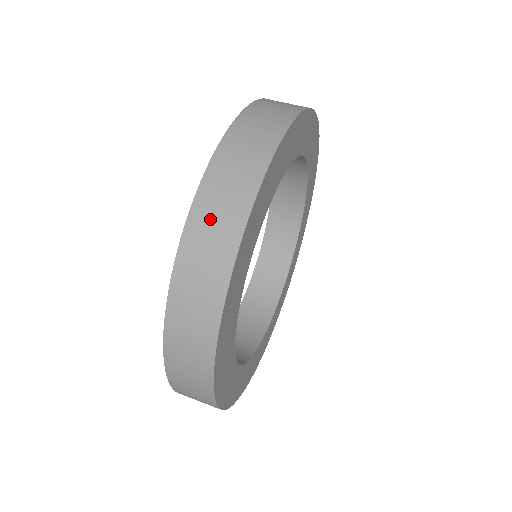
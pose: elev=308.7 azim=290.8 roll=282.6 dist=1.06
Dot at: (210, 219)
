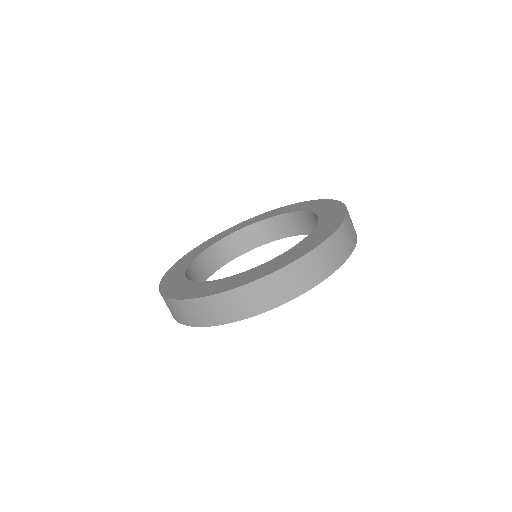
Dot at: (199, 310)
